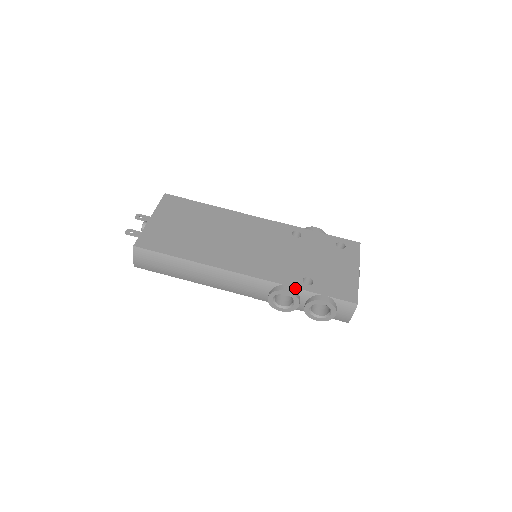
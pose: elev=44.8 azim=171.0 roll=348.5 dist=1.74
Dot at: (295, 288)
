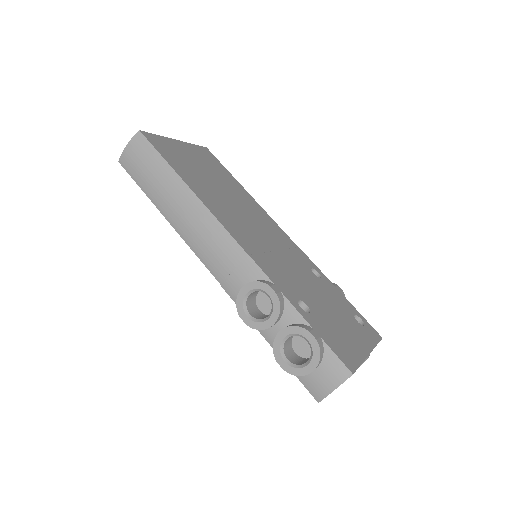
Dot at: (285, 297)
